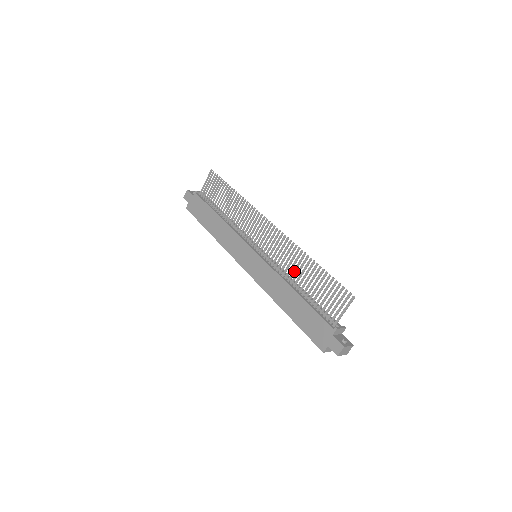
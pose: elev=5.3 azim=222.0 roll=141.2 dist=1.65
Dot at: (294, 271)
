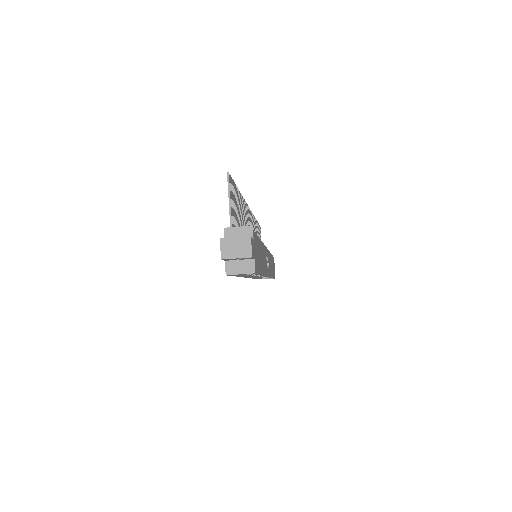
Dot at: occluded
